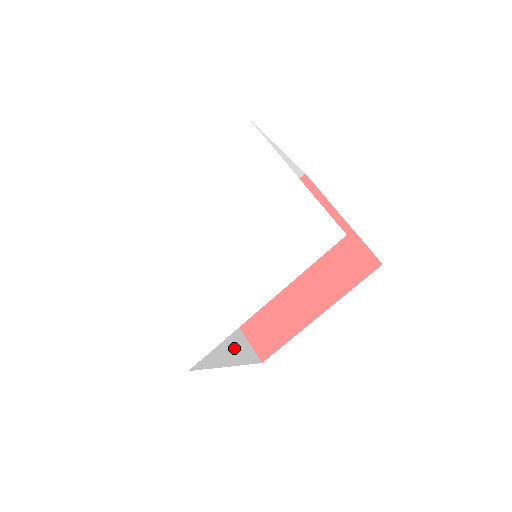
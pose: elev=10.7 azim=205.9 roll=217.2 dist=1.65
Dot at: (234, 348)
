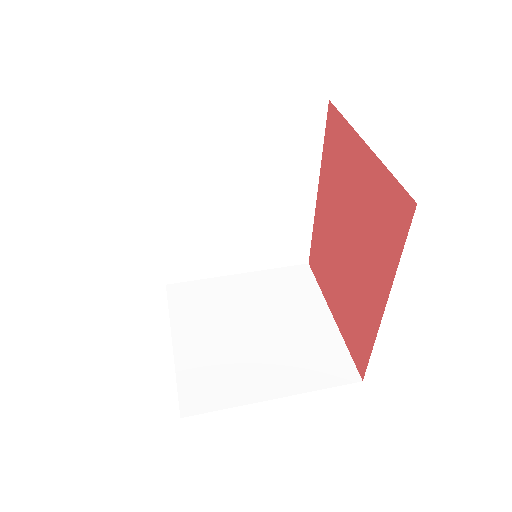
Dot at: (303, 369)
